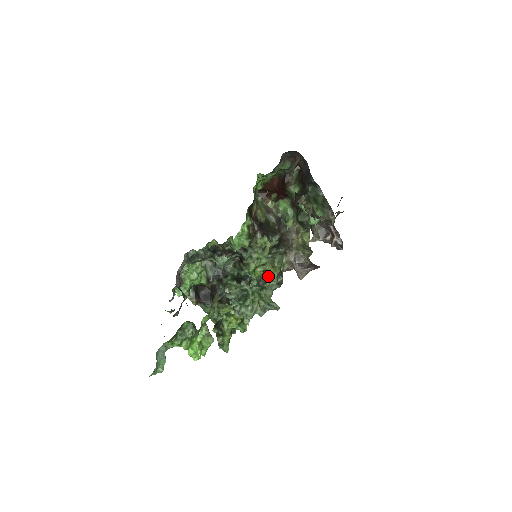
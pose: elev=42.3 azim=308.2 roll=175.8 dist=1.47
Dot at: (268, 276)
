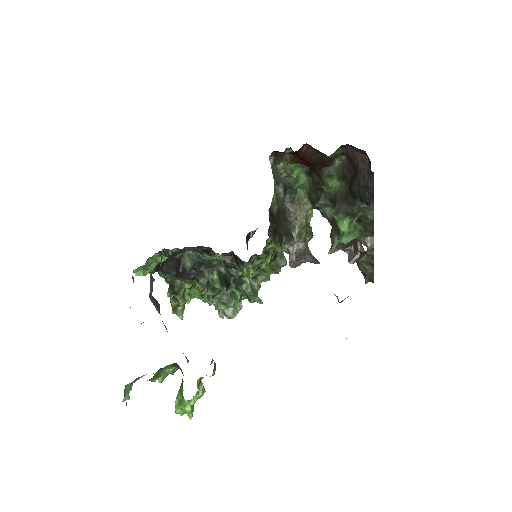
Dot at: (261, 273)
